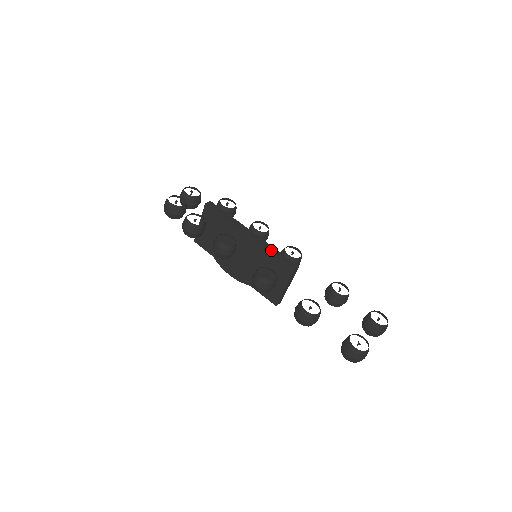
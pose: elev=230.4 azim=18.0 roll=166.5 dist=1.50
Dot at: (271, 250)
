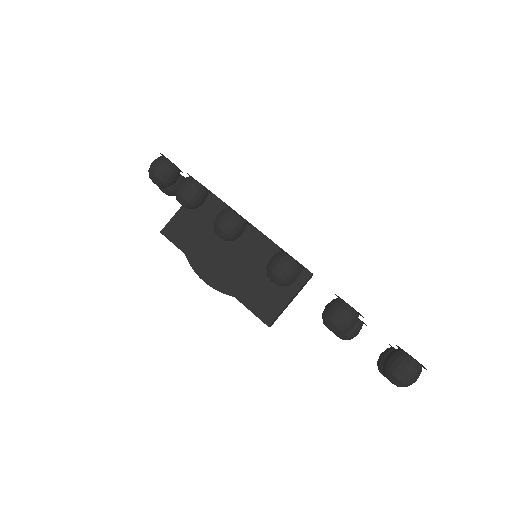
Dot at: (282, 249)
